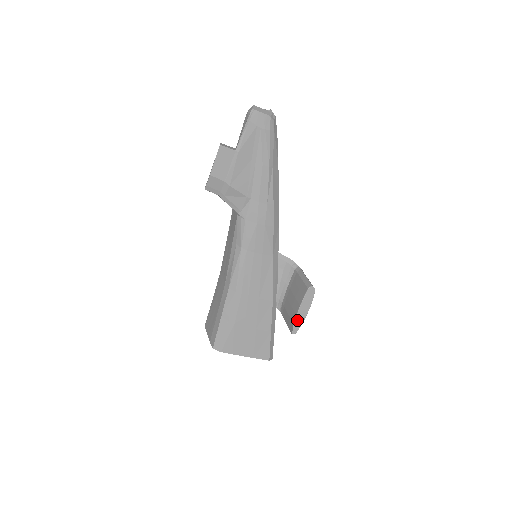
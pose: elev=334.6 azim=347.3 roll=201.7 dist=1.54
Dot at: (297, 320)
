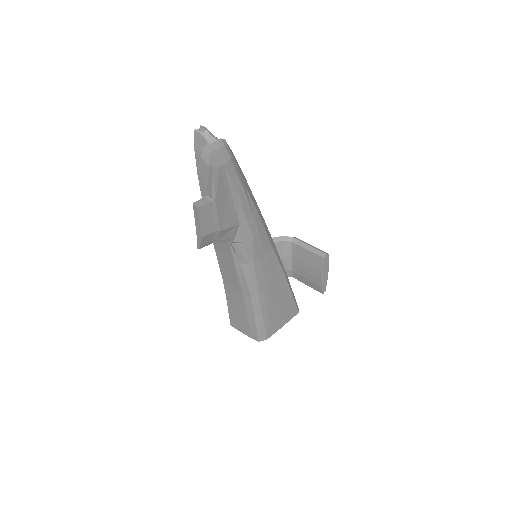
Dot at: (323, 283)
